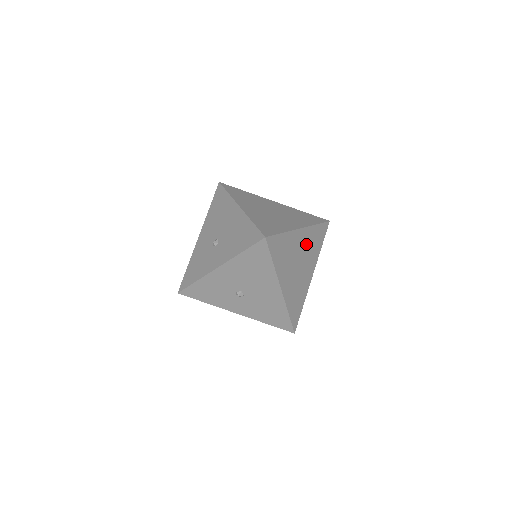
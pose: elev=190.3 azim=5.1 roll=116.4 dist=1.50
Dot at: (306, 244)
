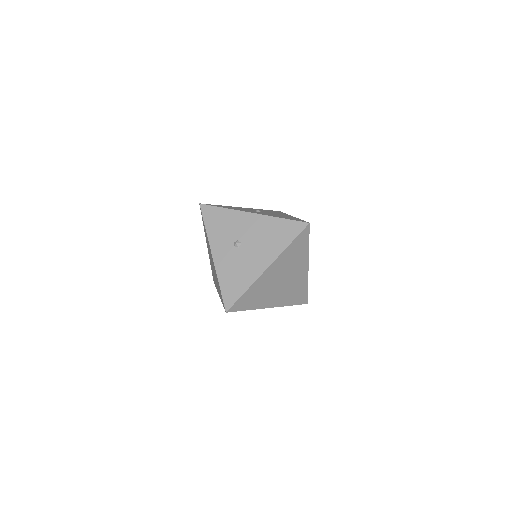
Dot at: (296, 281)
